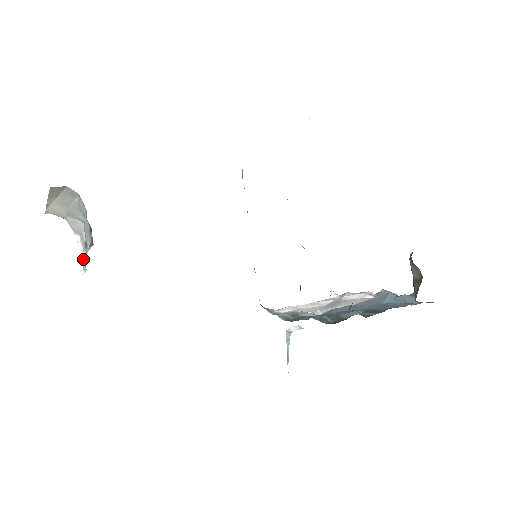
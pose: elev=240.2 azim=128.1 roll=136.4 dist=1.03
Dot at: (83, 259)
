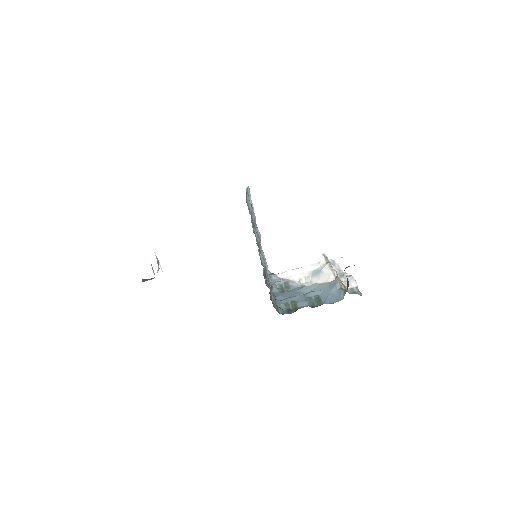
Dot at: occluded
